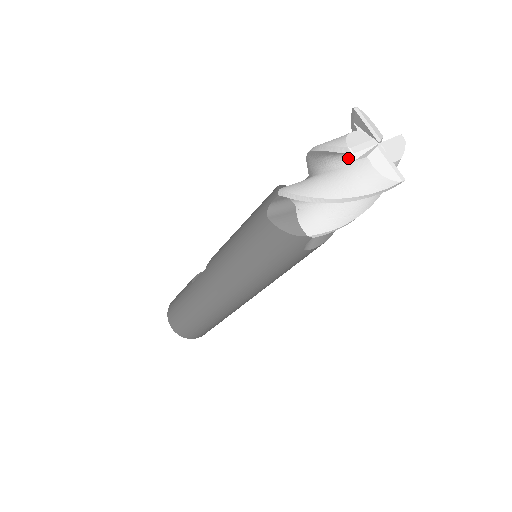
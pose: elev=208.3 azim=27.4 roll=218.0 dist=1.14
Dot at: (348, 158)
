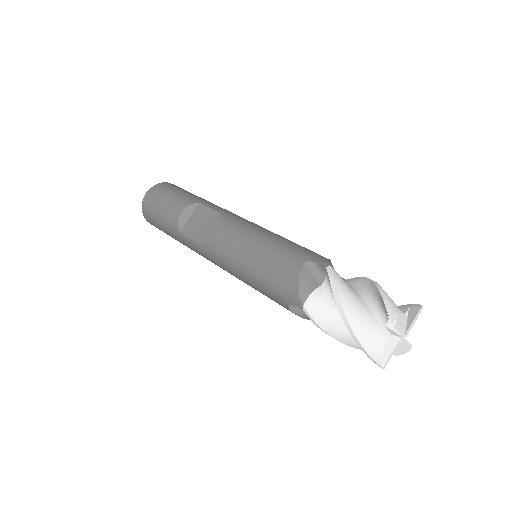
Dot at: occluded
